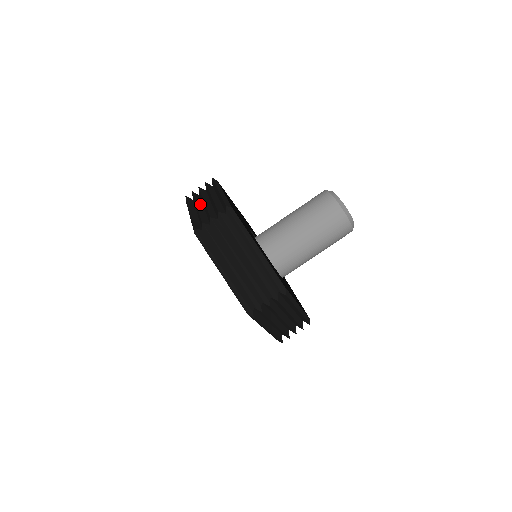
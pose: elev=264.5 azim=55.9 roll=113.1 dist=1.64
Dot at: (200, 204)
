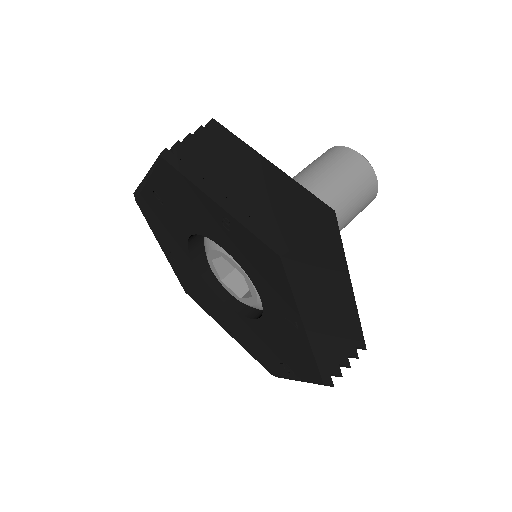
Dot at: occluded
